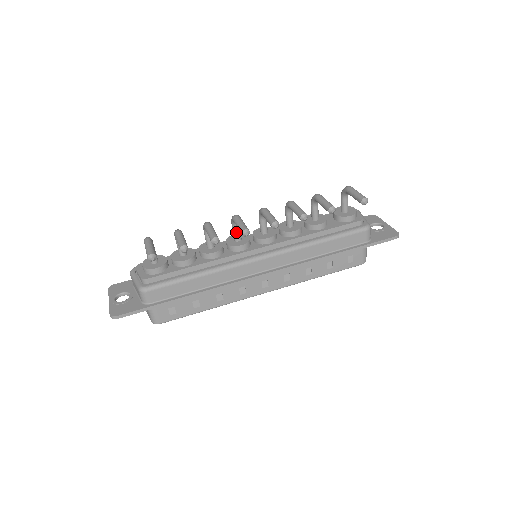
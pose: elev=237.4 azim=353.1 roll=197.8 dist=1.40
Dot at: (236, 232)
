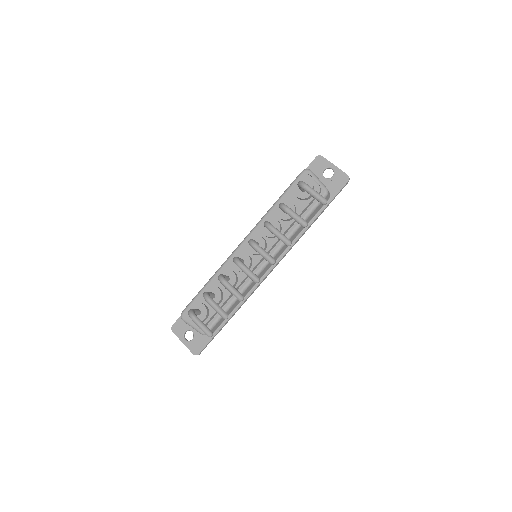
Dot at: occluded
